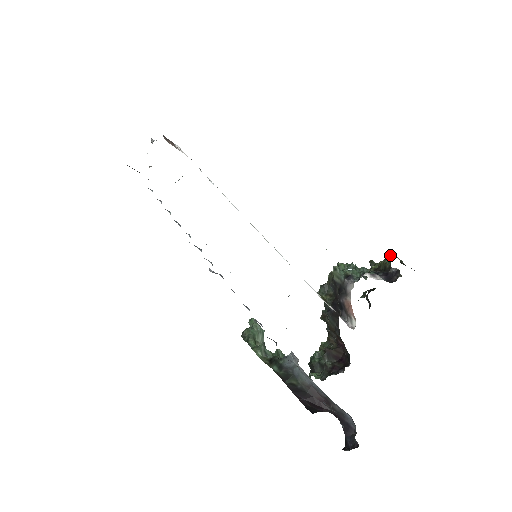
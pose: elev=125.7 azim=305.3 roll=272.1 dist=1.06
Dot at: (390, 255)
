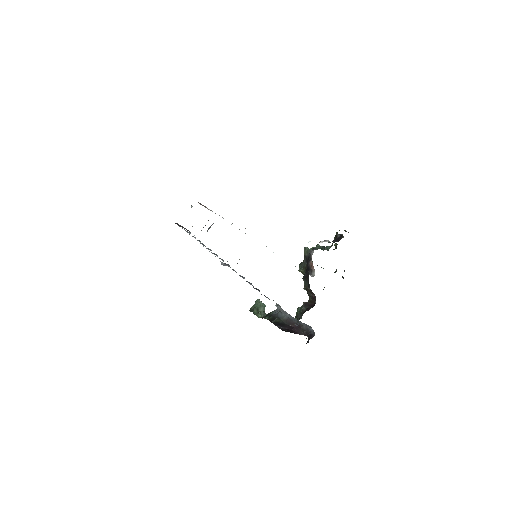
Dot at: (339, 230)
